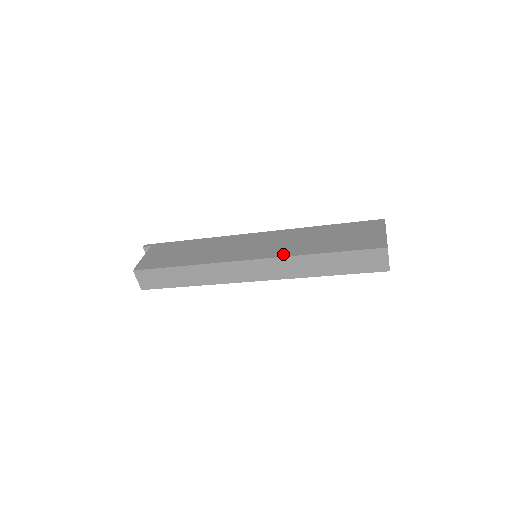
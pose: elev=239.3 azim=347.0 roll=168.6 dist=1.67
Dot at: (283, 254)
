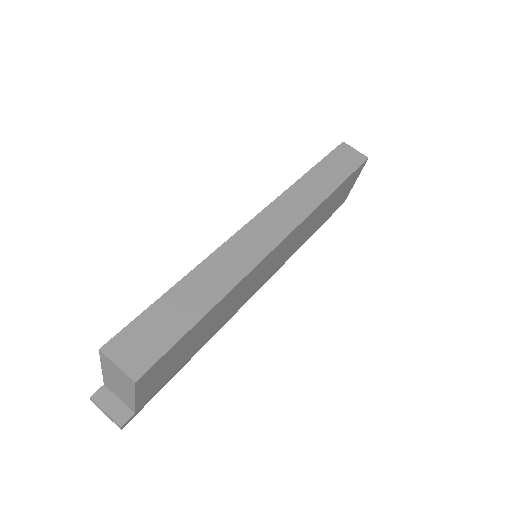
Dot at: occluded
